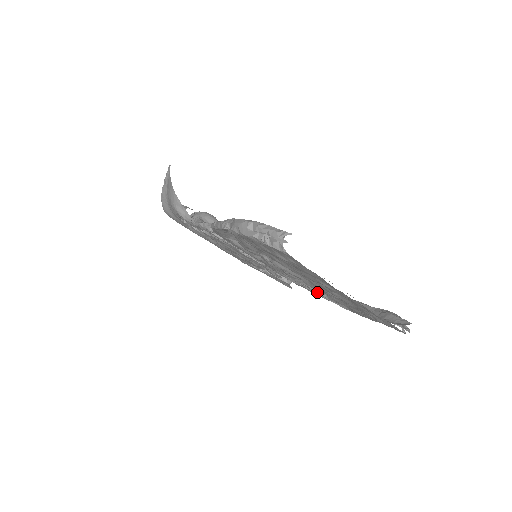
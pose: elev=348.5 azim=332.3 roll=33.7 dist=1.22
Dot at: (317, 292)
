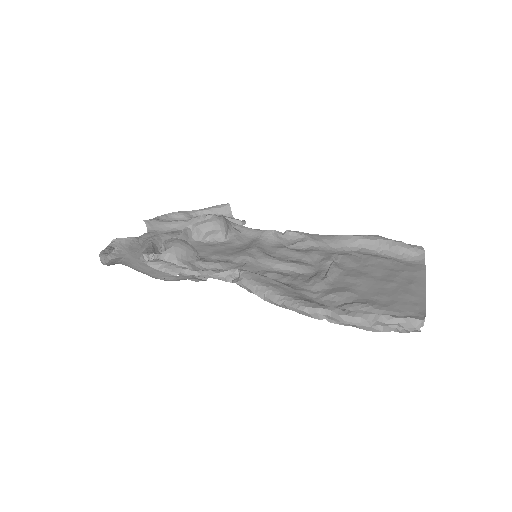
Dot at: occluded
